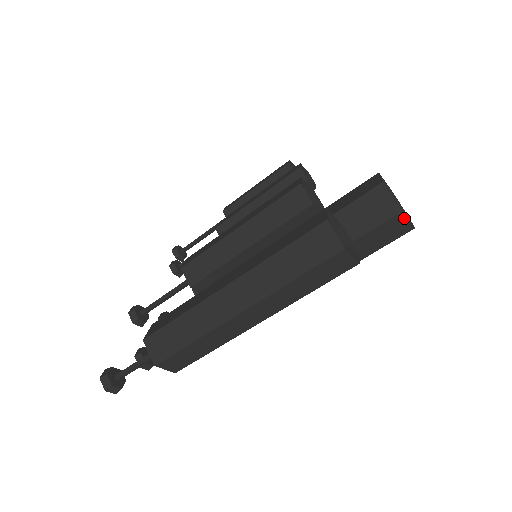
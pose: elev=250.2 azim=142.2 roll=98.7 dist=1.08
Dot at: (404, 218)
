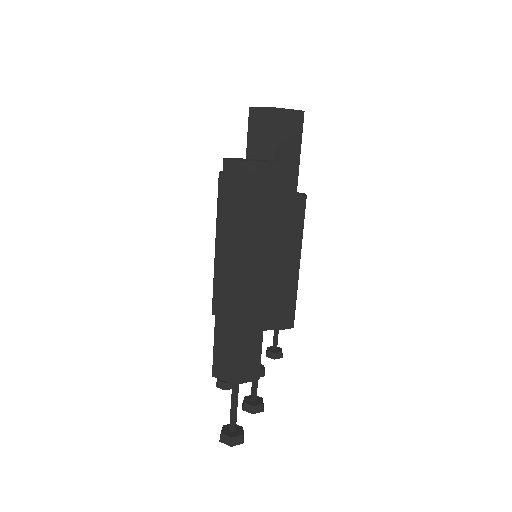
Dot at: (286, 111)
